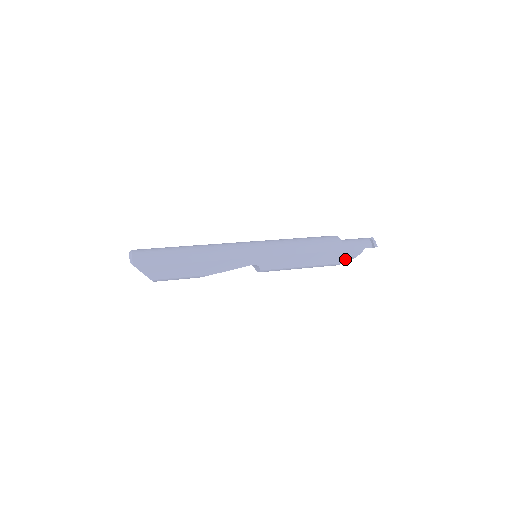
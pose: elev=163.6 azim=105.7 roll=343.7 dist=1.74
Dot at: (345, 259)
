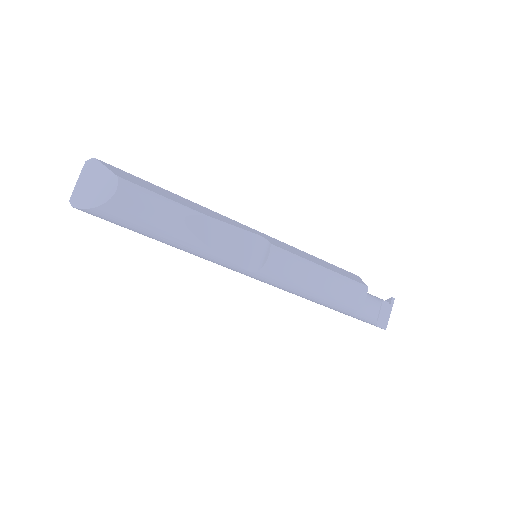
Dot at: (370, 302)
